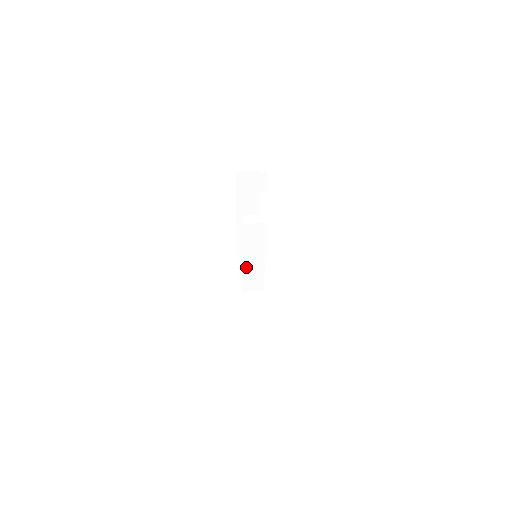
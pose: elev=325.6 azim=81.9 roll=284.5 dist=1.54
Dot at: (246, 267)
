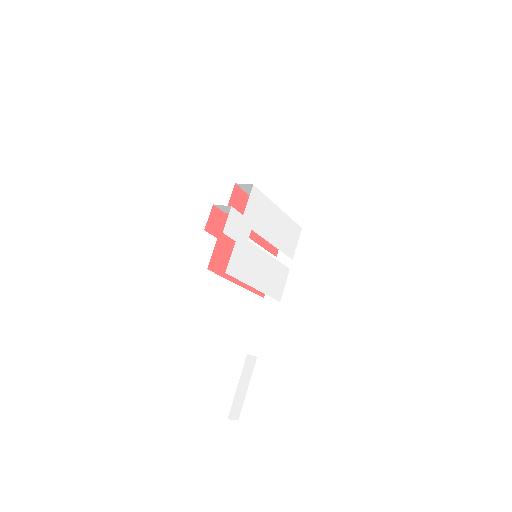
Dot at: occluded
